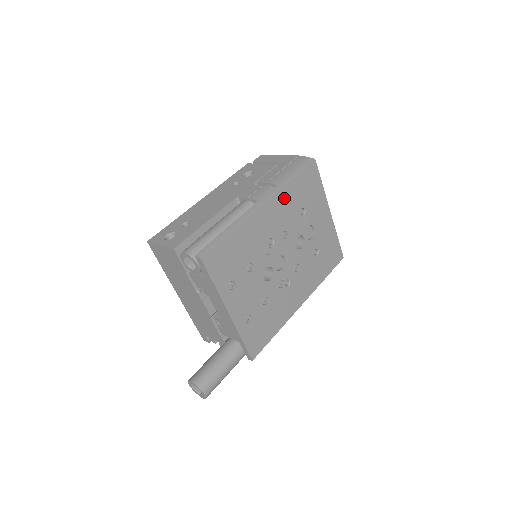
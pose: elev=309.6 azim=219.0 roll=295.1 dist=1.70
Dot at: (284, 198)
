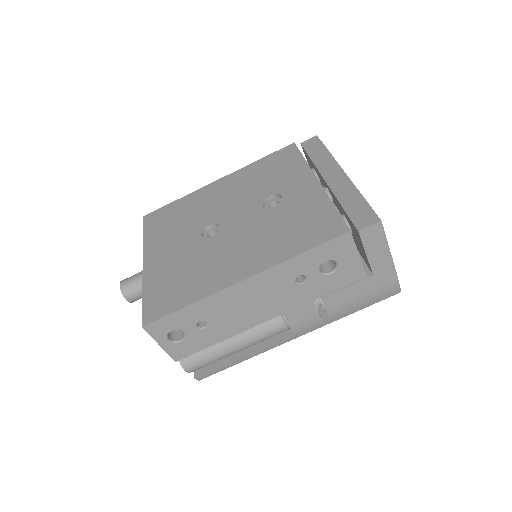
Dot at: occluded
